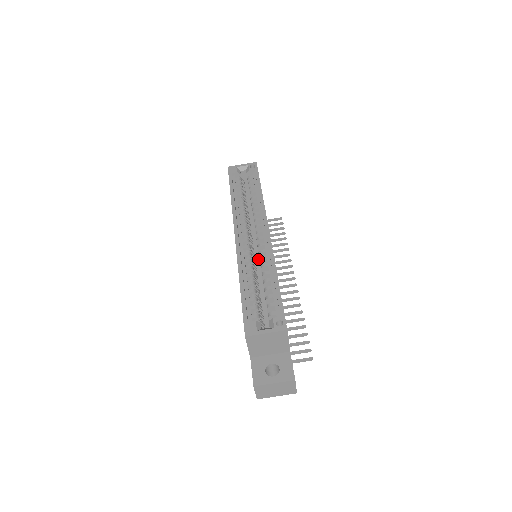
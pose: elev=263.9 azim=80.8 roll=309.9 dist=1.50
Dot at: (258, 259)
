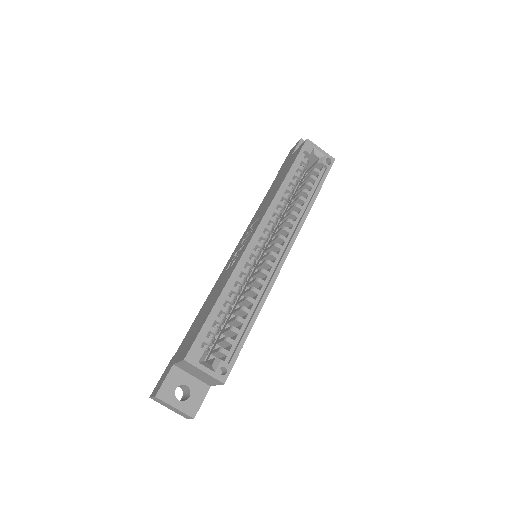
Dot at: occluded
